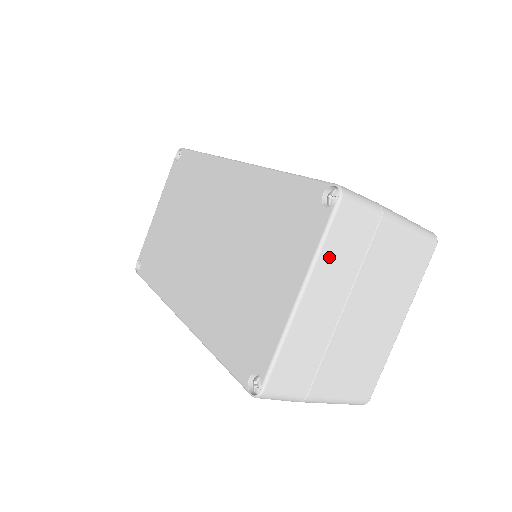
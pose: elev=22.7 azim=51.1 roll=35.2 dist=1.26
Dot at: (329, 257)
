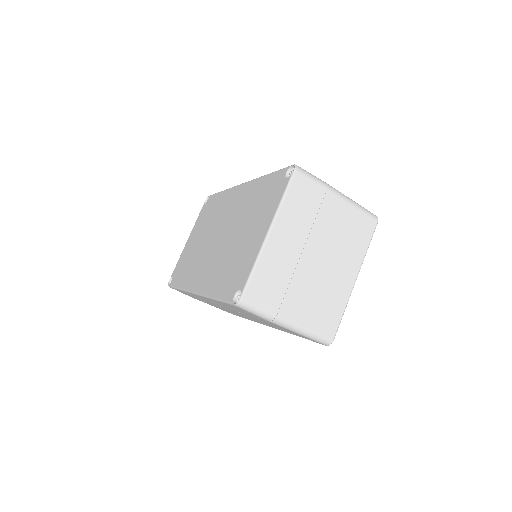
Dot at: (289, 208)
